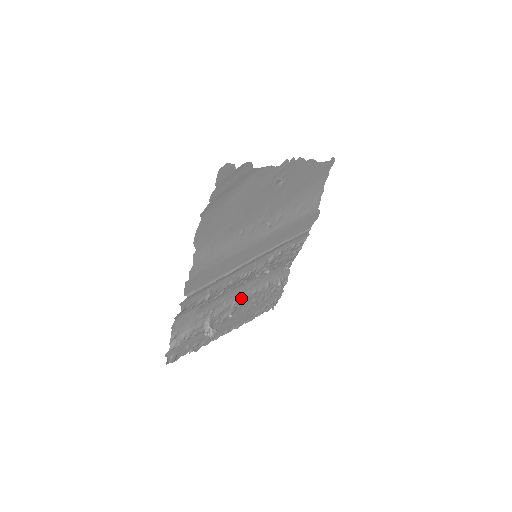
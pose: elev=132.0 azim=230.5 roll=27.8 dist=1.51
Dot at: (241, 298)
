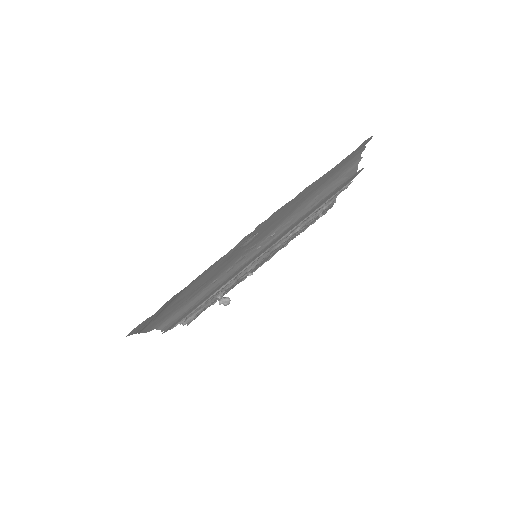
Dot at: (258, 262)
